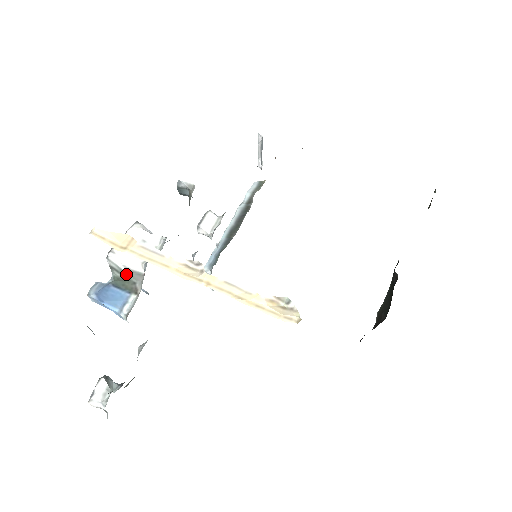
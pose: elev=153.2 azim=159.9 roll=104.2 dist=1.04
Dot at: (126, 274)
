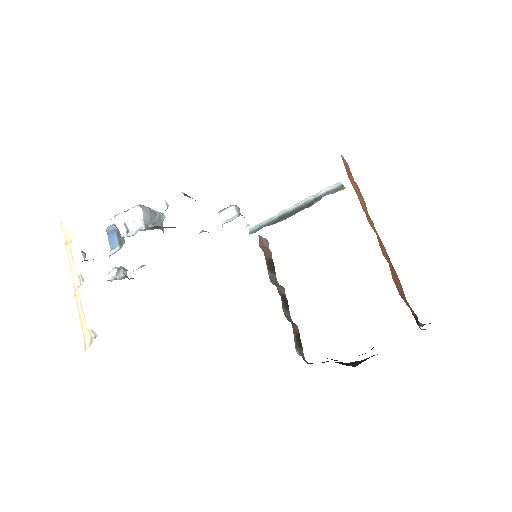
Dot at: occluded
